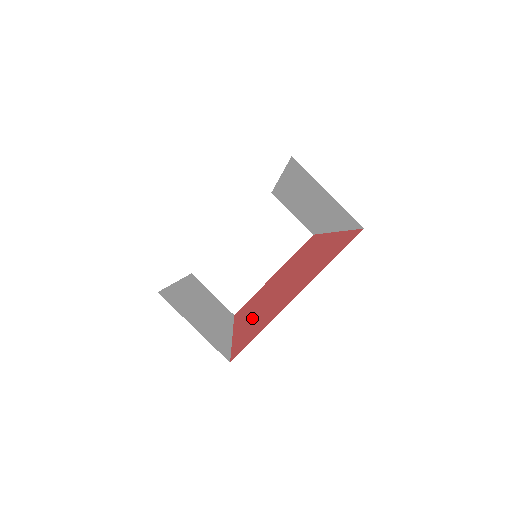
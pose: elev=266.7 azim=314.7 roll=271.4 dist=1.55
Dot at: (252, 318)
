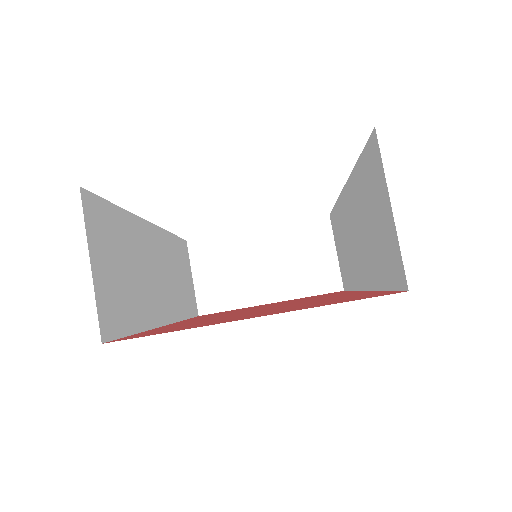
Dot at: occluded
